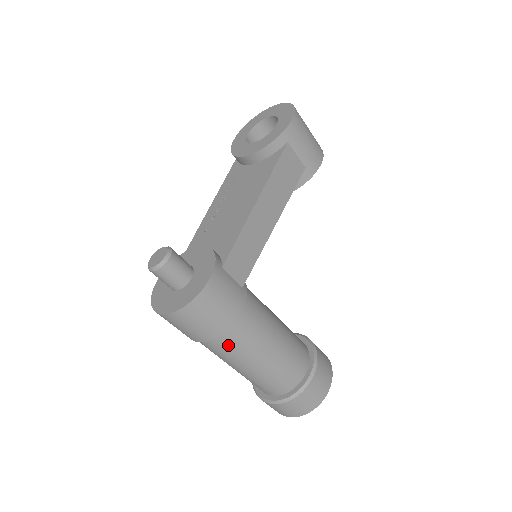
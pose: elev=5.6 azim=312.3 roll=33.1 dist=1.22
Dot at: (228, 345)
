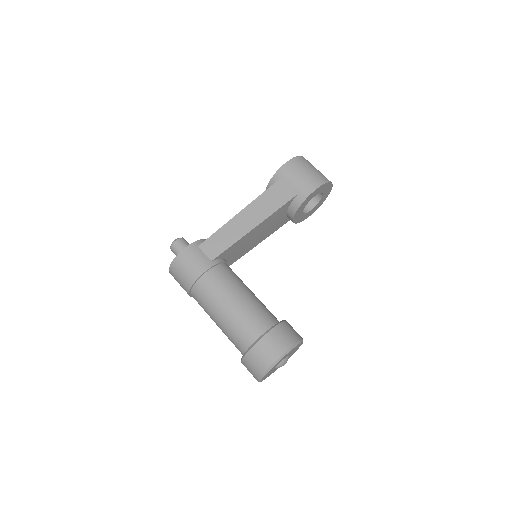
Dot at: (199, 298)
